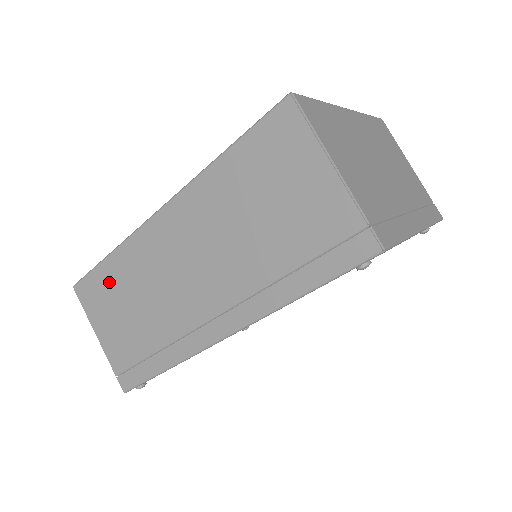
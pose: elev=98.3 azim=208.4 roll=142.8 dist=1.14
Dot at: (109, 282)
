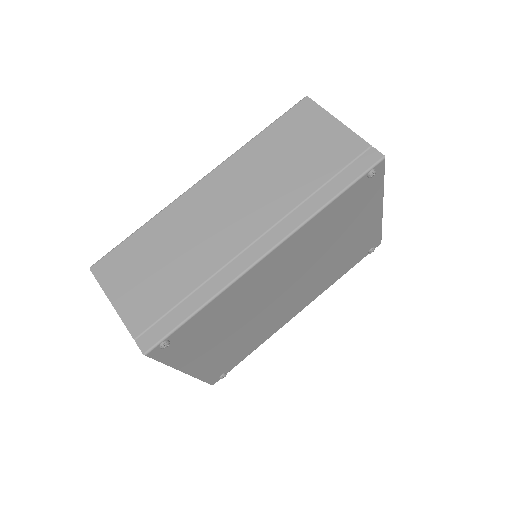
Dot at: (140, 248)
